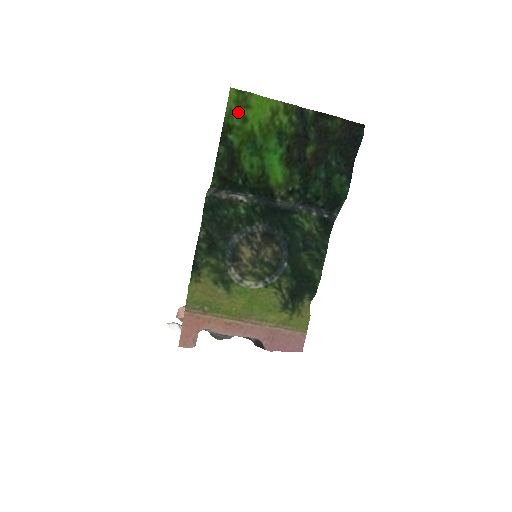
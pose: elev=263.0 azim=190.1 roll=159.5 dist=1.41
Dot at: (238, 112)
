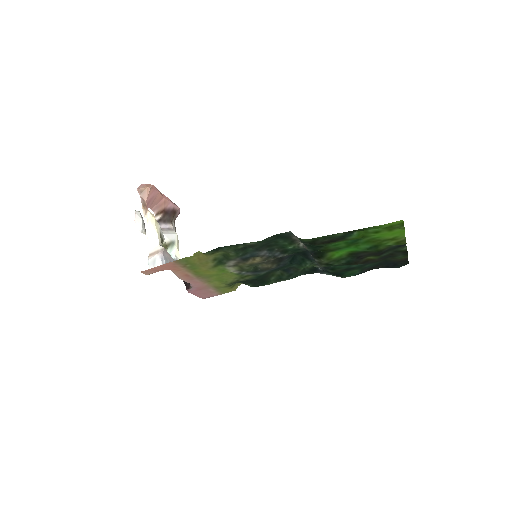
Dot at: (382, 228)
